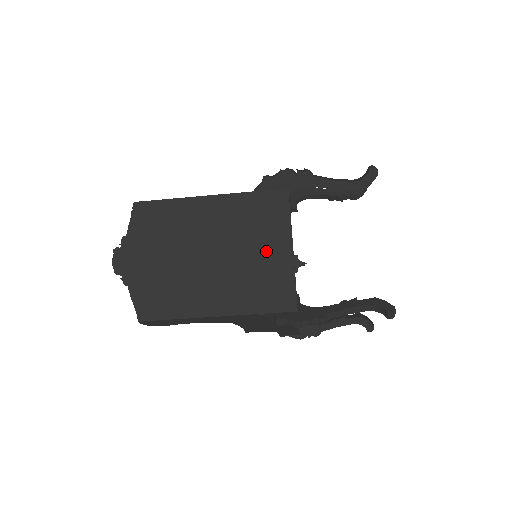
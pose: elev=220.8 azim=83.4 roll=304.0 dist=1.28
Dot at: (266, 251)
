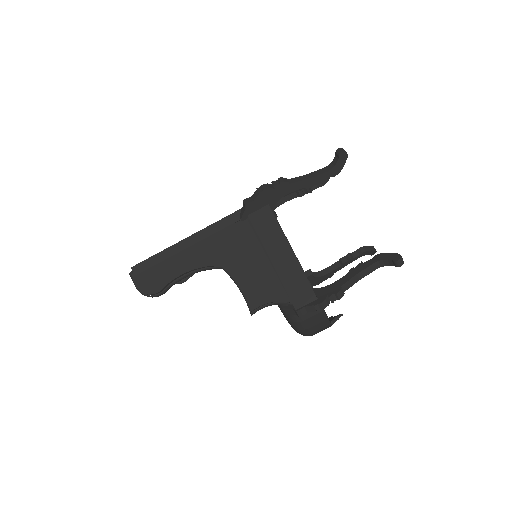
Dot at: occluded
